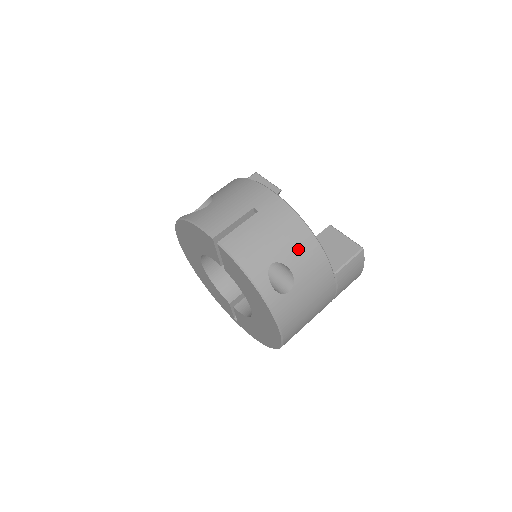
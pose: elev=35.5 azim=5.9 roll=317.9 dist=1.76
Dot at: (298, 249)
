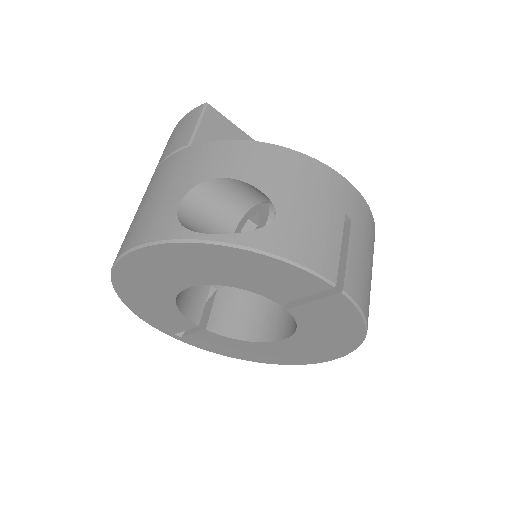
Dot at: occluded
